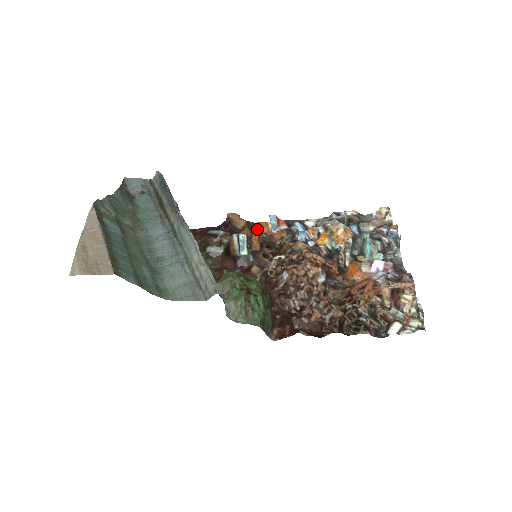
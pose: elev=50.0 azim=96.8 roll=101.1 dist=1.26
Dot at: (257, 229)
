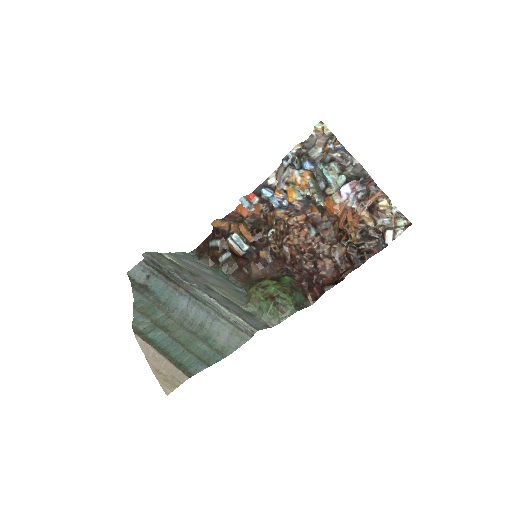
Dot at: (239, 216)
